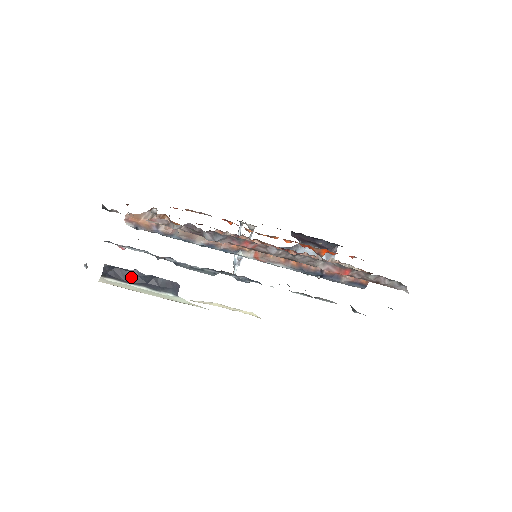
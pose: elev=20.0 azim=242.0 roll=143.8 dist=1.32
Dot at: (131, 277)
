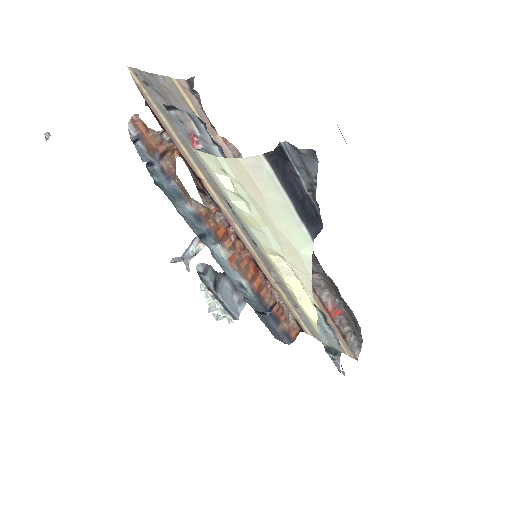
Dot at: (290, 181)
